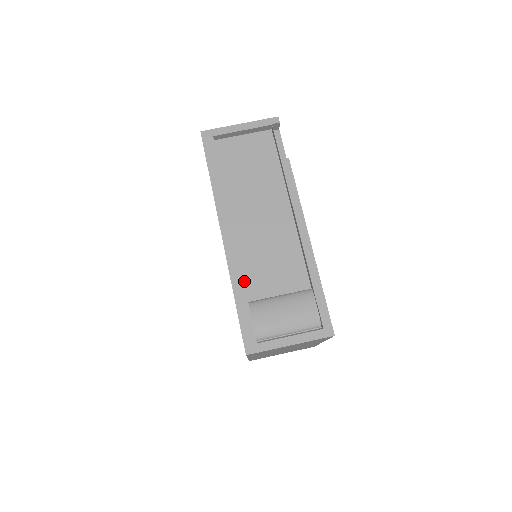
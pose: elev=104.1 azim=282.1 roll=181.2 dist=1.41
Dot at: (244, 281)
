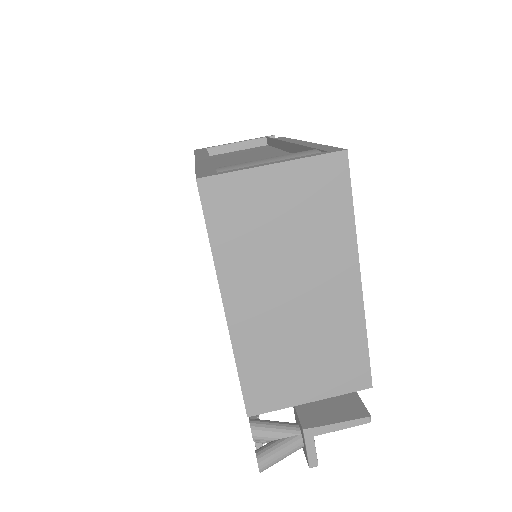
Dot at: occluded
